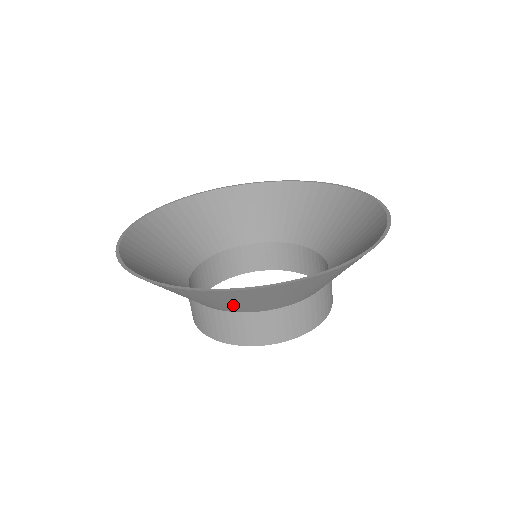
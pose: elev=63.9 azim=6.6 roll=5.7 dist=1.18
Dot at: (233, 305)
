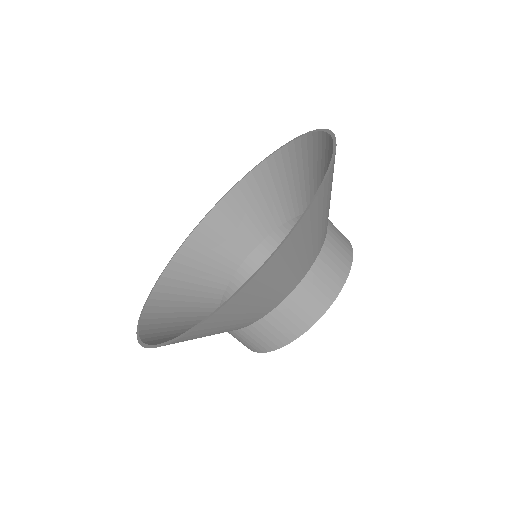
Dot at: occluded
